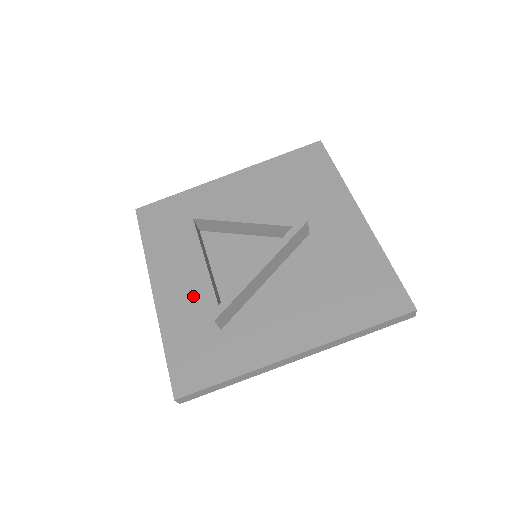
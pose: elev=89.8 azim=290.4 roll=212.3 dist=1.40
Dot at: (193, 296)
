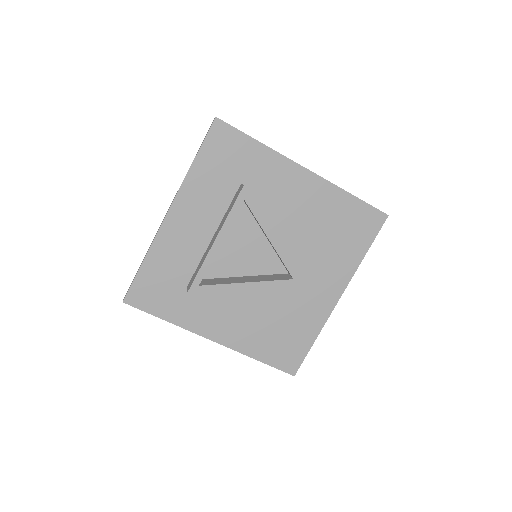
Dot at: (191, 246)
